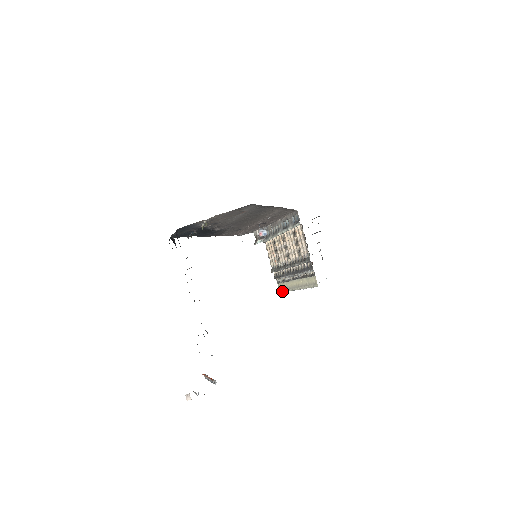
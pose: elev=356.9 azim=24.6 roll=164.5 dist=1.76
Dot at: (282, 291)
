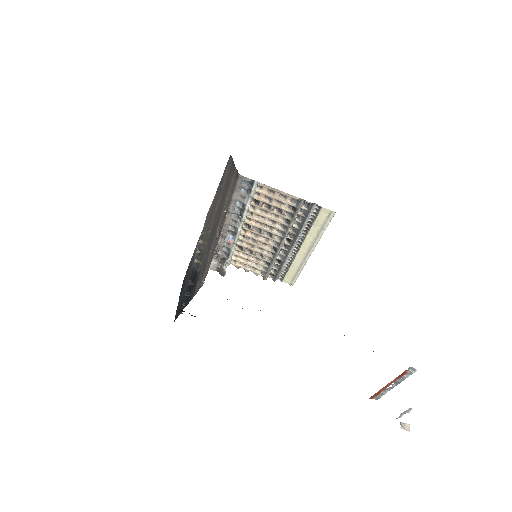
Dot at: (295, 280)
